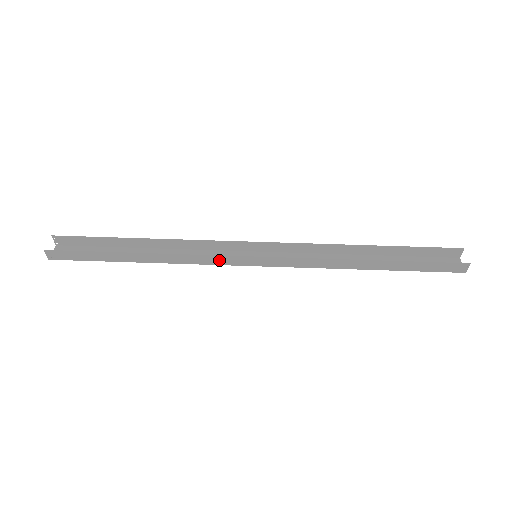
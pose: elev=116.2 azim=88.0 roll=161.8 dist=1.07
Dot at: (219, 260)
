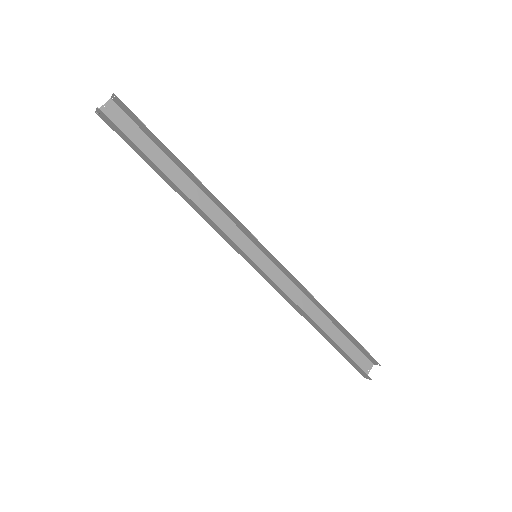
Dot at: (228, 239)
